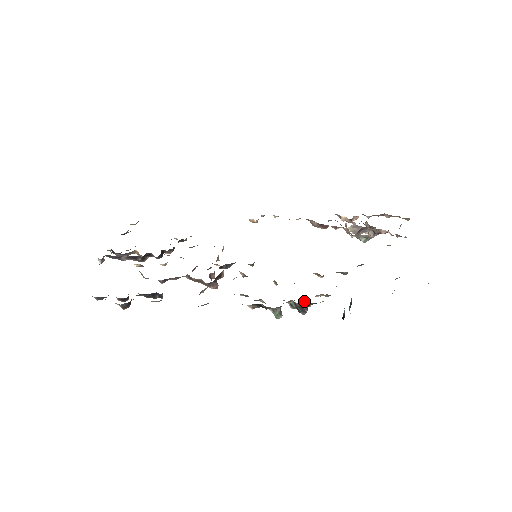
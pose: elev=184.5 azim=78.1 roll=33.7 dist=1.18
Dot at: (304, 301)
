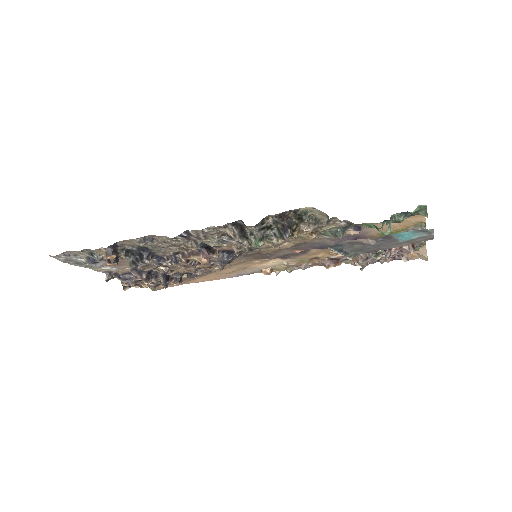
Dot at: (286, 219)
